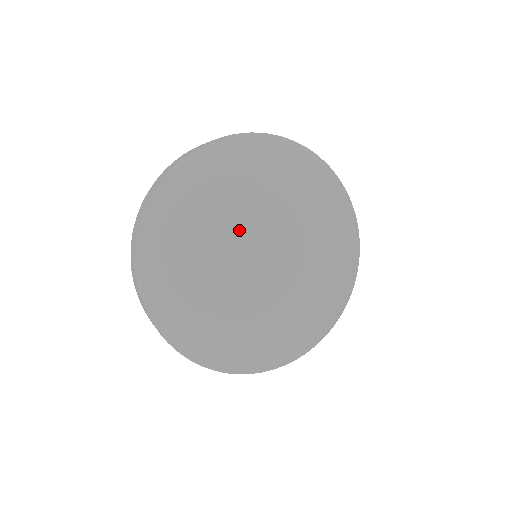
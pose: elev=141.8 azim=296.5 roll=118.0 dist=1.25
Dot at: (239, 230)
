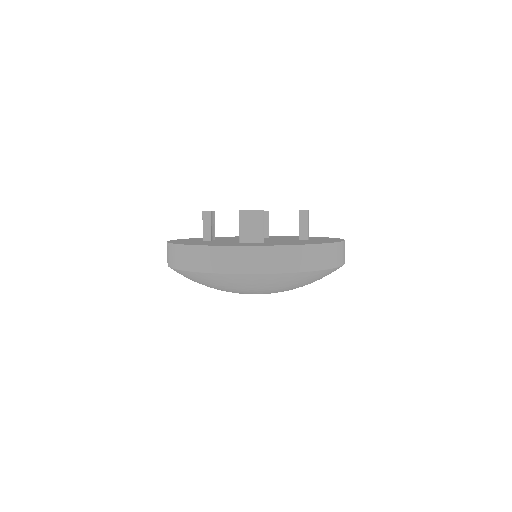
Dot at: occluded
